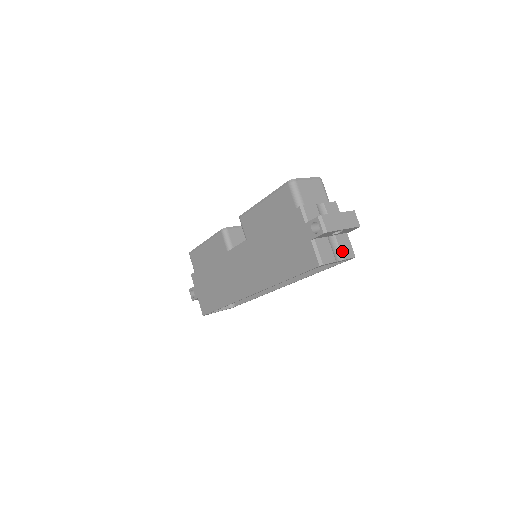
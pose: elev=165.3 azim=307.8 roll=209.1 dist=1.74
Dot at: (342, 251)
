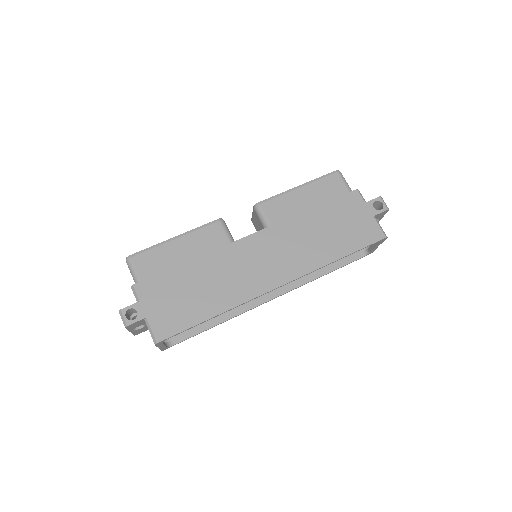
Dot at: occluded
